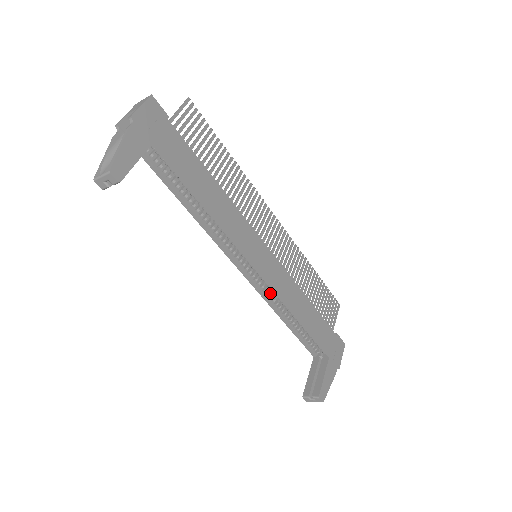
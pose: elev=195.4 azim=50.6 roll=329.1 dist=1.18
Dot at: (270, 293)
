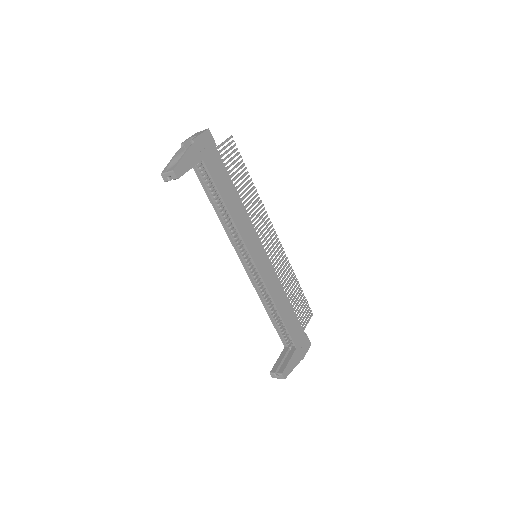
Dot at: (261, 287)
